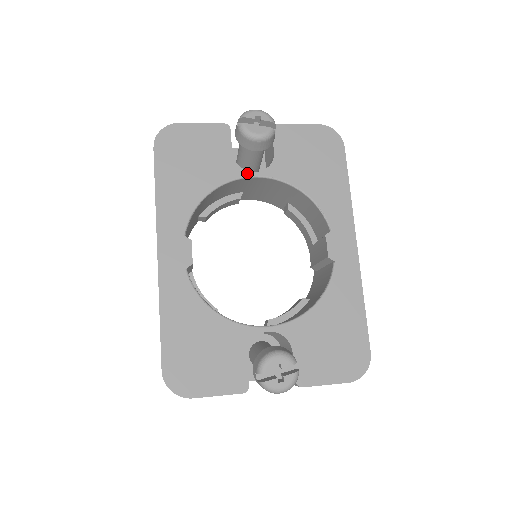
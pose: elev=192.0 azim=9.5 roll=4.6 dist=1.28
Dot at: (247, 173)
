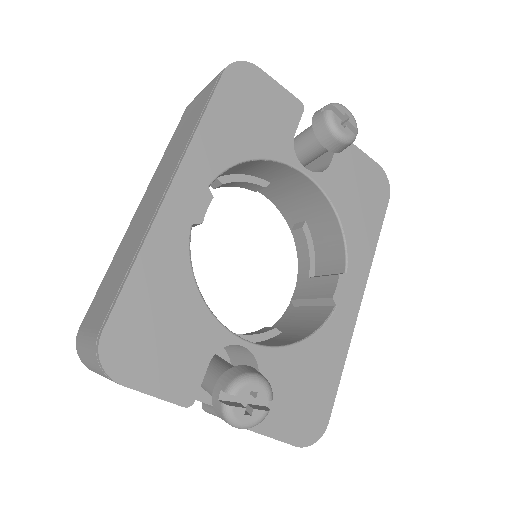
Dot at: (299, 164)
